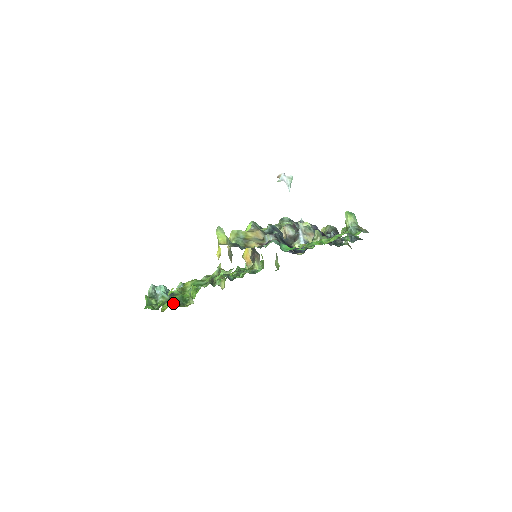
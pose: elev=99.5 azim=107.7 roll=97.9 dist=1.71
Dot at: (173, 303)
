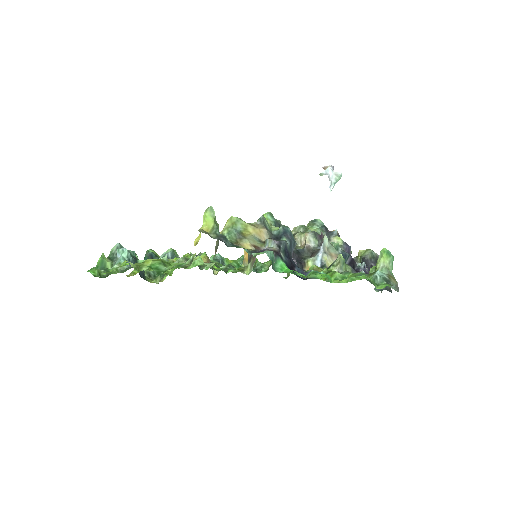
Dot at: occluded
